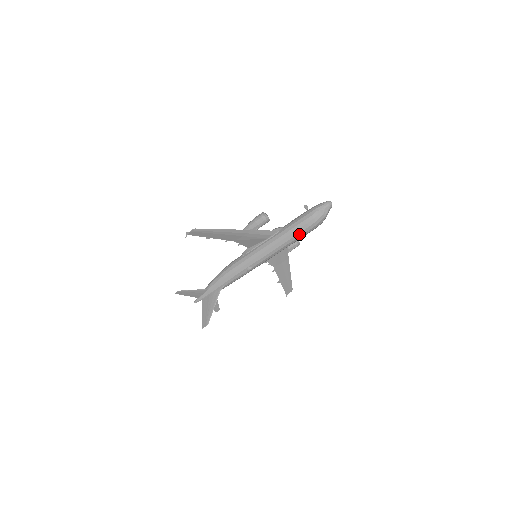
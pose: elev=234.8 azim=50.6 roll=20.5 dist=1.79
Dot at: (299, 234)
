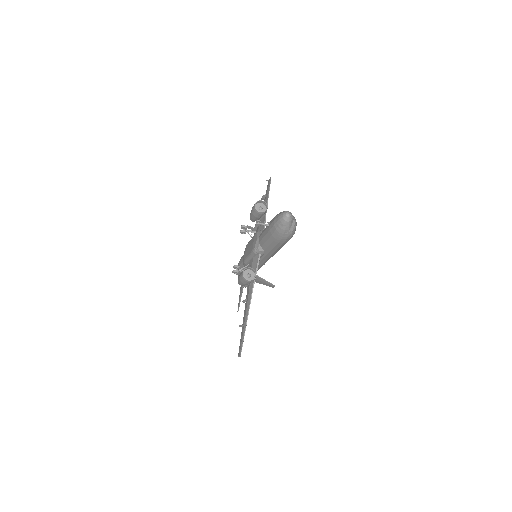
Dot at: occluded
